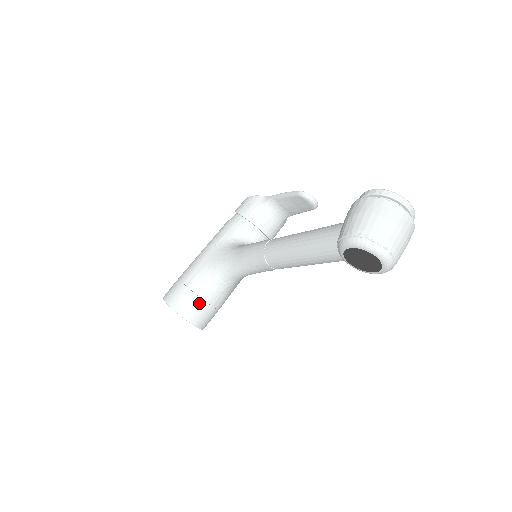
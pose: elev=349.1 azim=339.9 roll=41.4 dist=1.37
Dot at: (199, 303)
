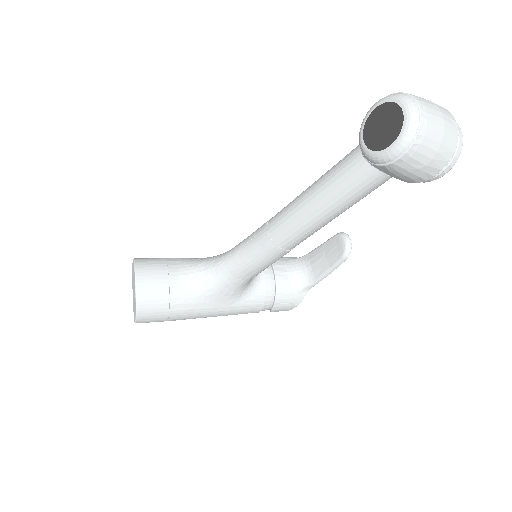
Dot at: (162, 273)
